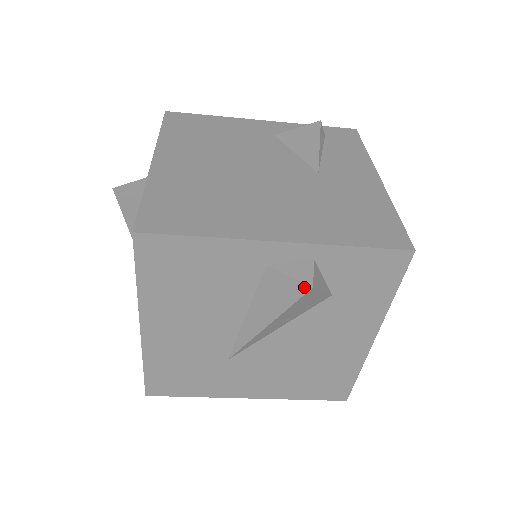
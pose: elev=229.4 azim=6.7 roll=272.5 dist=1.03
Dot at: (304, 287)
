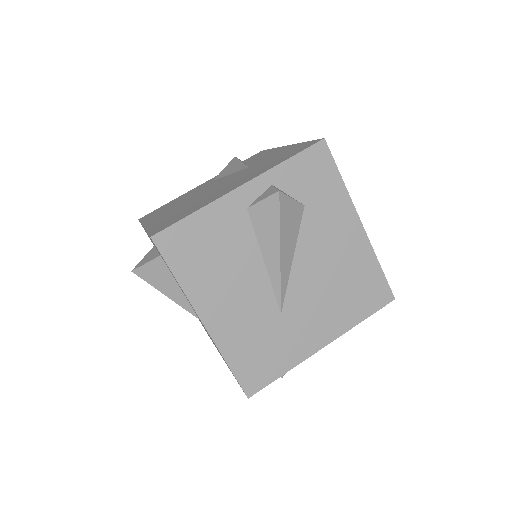
Dot at: (275, 196)
